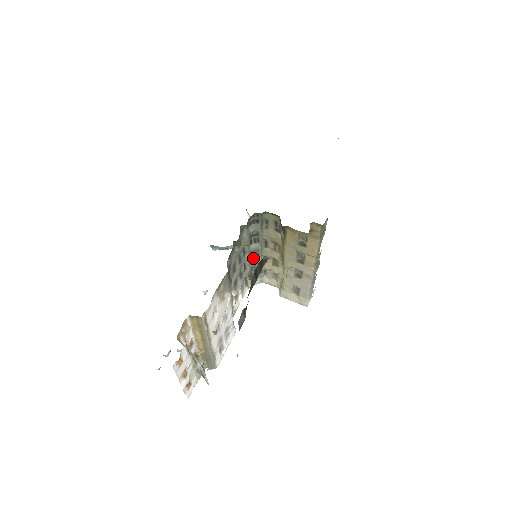
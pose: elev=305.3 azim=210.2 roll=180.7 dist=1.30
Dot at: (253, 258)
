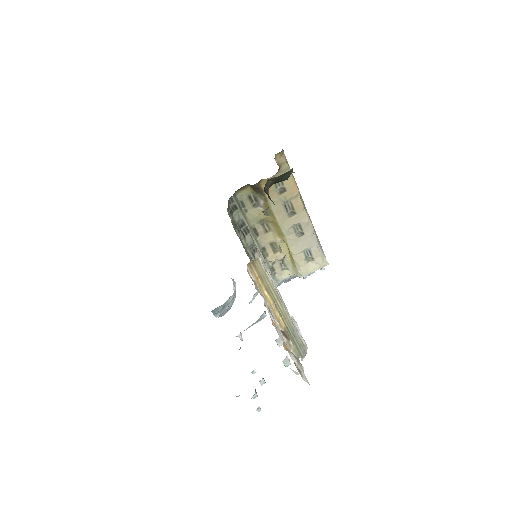
Dot at: (255, 256)
